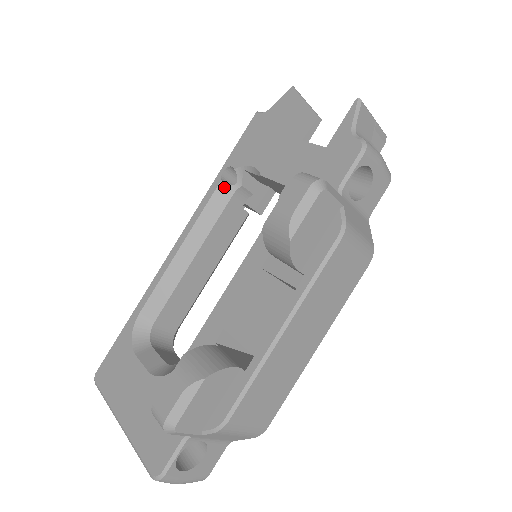
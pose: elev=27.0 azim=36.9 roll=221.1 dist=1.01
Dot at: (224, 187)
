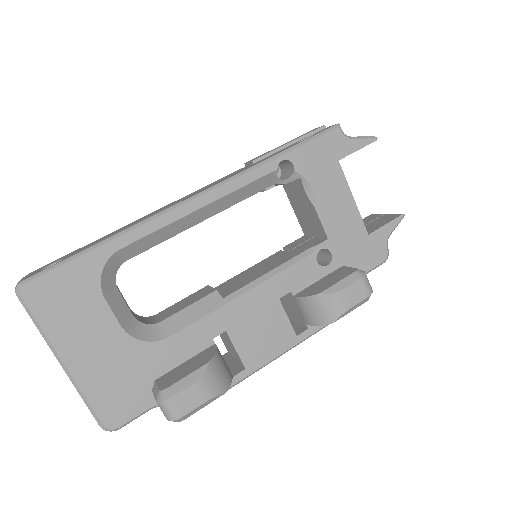
Dot at: (273, 176)
